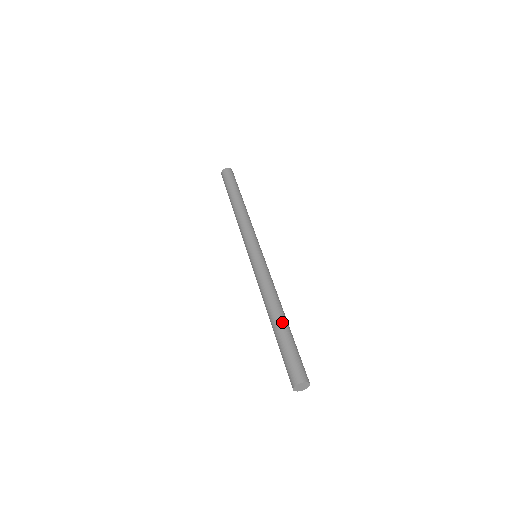
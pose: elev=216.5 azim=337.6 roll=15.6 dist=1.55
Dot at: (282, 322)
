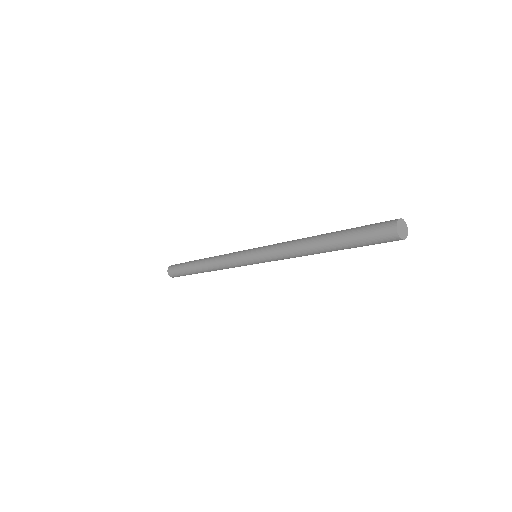
Dot at: (330, 233)
